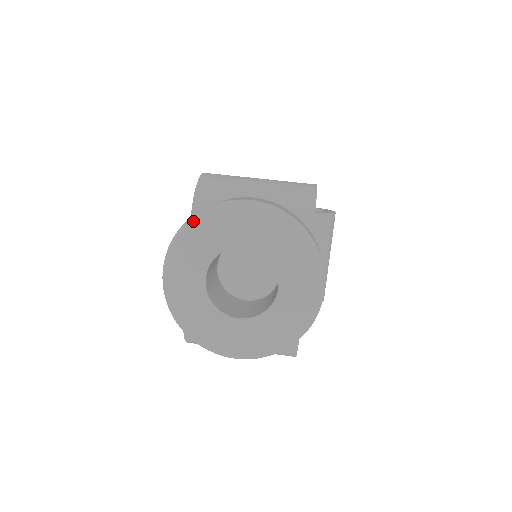
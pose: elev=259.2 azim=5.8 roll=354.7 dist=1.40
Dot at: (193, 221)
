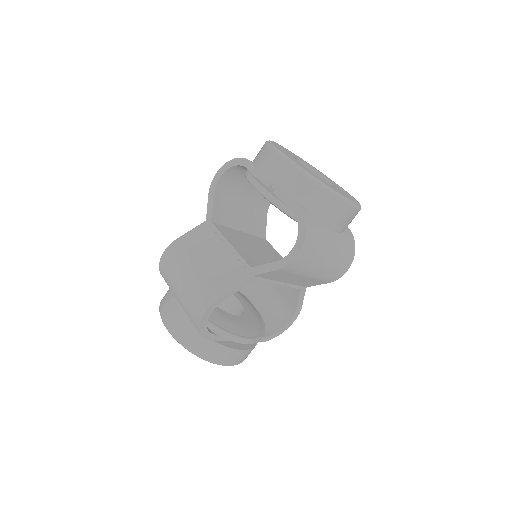
Dot at: occluded
